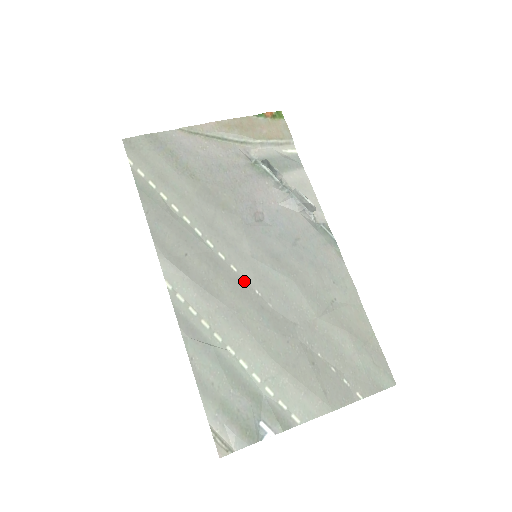
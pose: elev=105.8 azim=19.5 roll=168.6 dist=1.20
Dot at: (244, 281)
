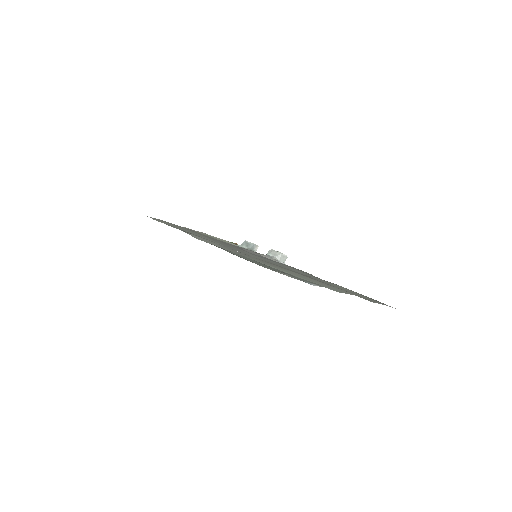
Dot at: occluded
